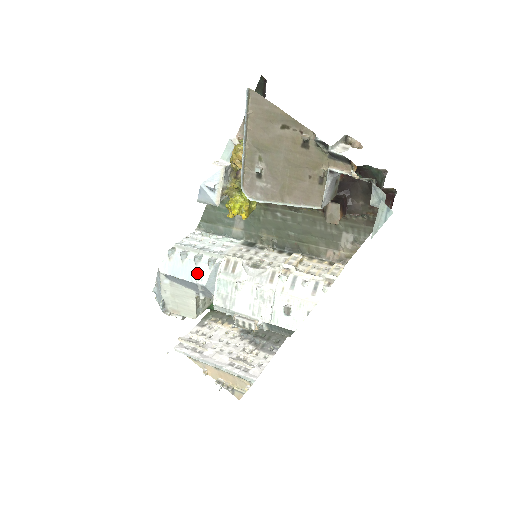
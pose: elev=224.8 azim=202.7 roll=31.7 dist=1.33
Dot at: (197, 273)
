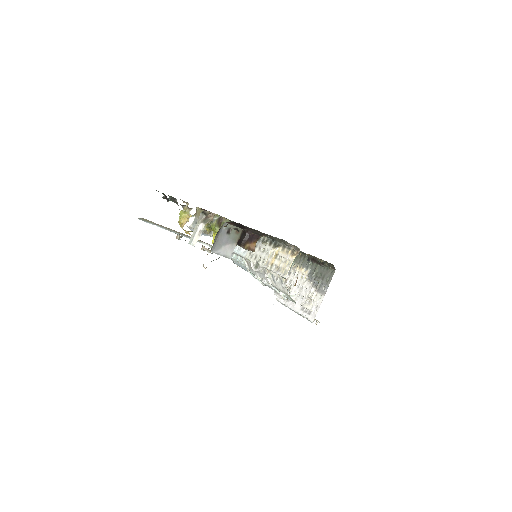
Dot at: (244, 267)
